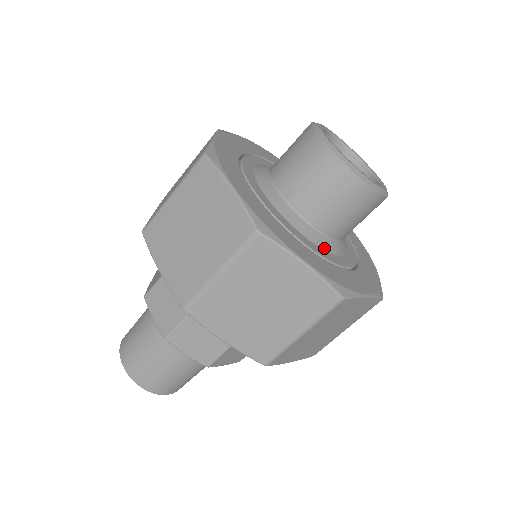
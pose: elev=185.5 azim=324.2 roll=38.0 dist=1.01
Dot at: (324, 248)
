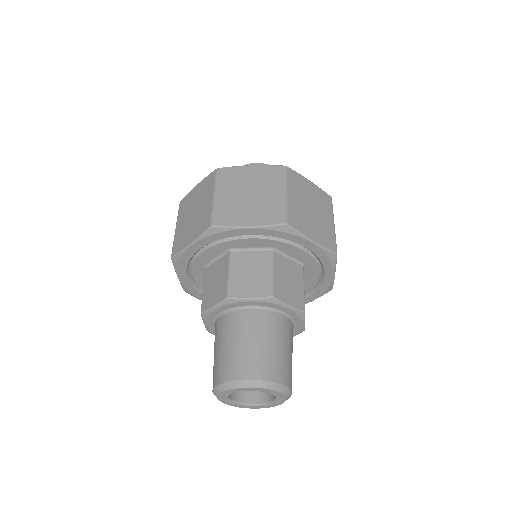
Dot at: occluded
